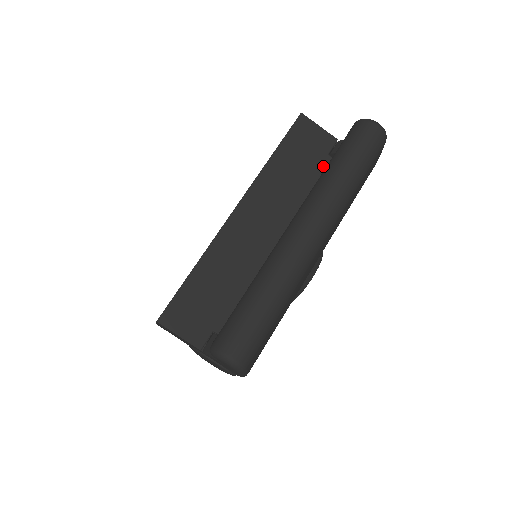
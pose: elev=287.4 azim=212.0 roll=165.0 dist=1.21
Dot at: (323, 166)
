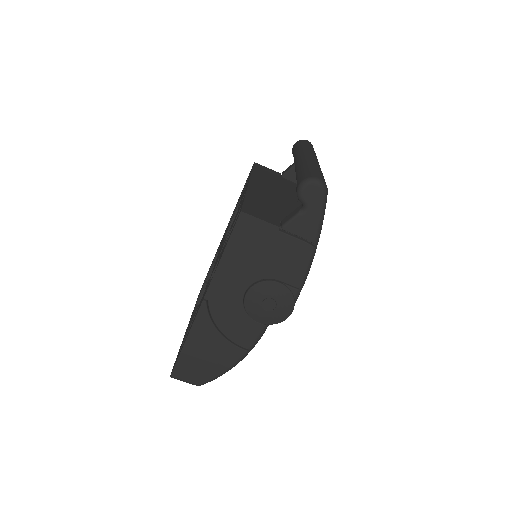
Dot at: (282, 179)
